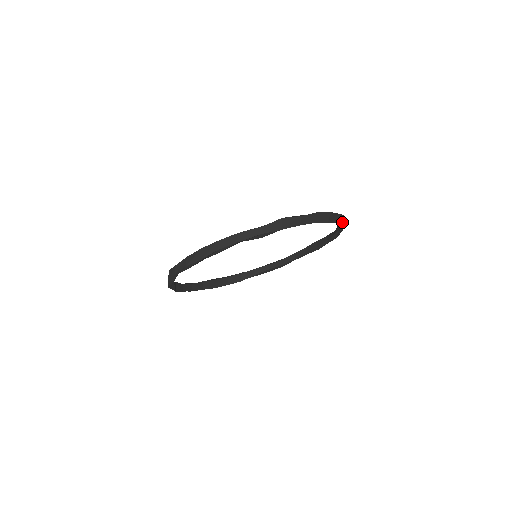
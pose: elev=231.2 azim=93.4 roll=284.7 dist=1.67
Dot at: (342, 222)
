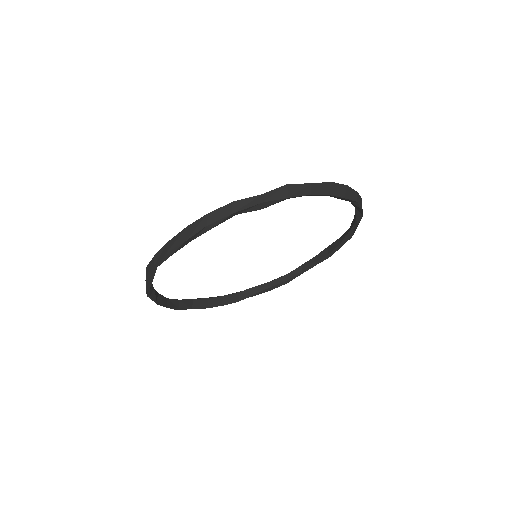
Dot at: (360, 205)
